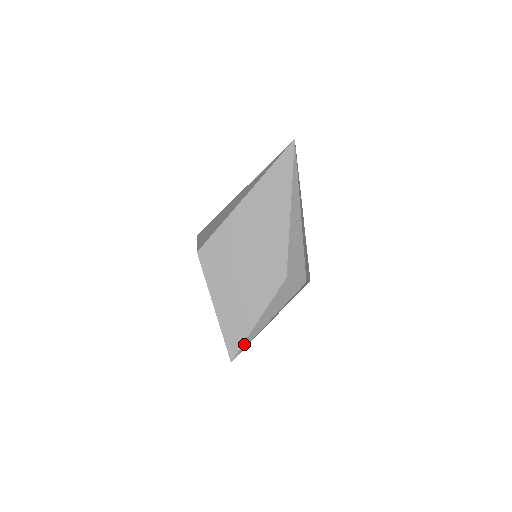
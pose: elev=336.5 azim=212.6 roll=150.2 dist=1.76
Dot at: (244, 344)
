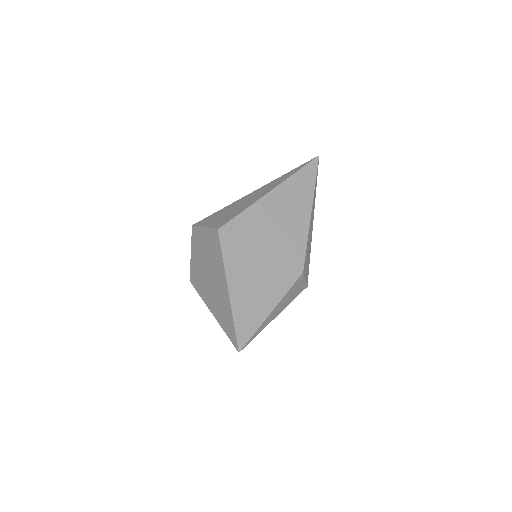
Dot at: (254, 334)
